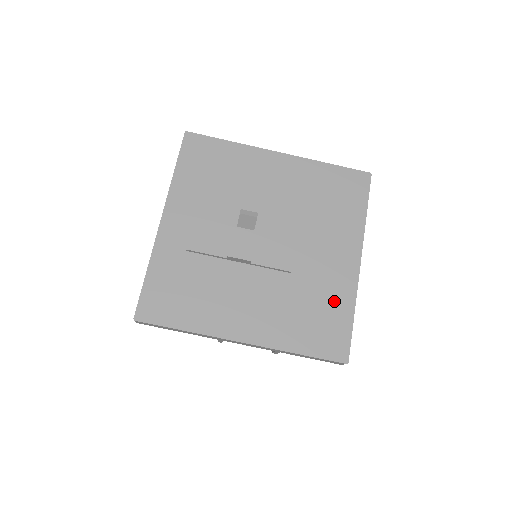
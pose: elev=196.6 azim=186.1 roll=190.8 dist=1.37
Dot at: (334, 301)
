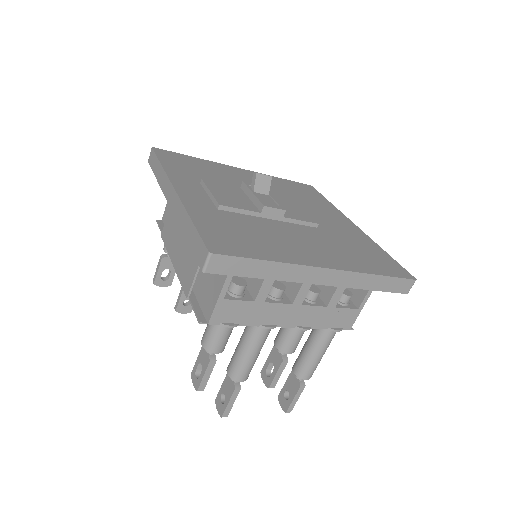
Dot at: (364, 244)
